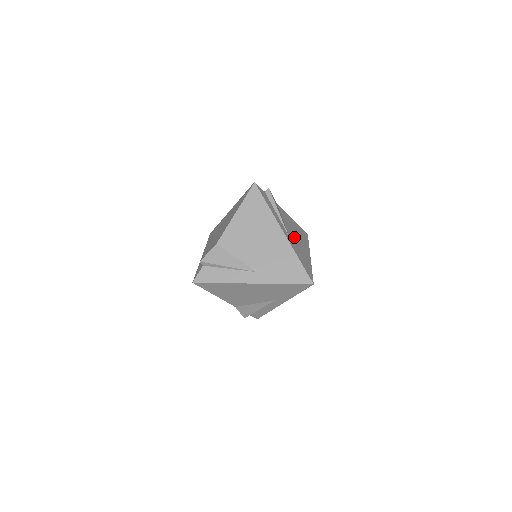
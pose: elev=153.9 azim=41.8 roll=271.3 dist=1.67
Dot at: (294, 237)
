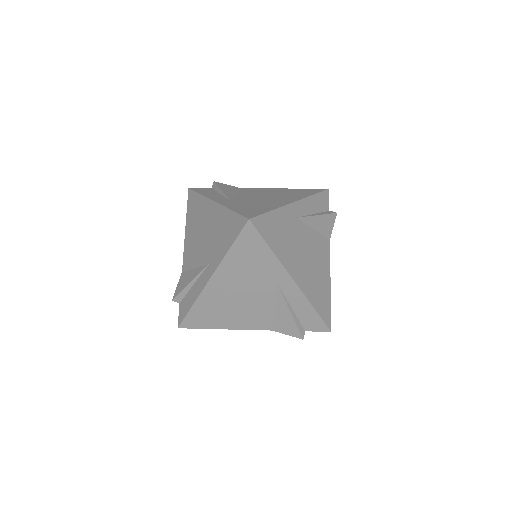
Dot at: (302, 243)
